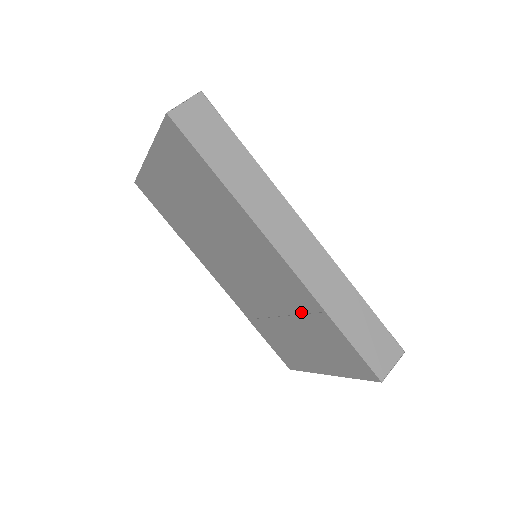
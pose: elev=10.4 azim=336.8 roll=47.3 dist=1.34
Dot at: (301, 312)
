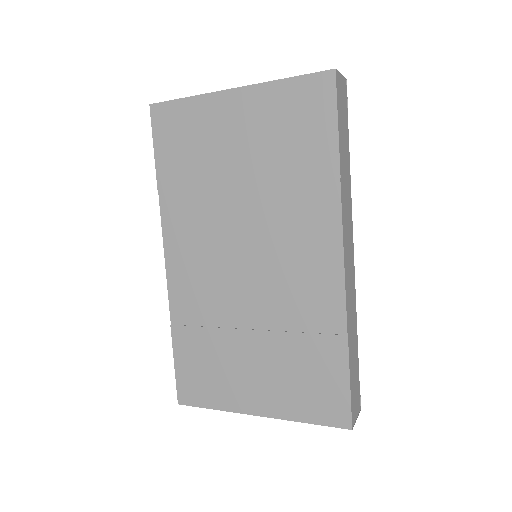
Dot at: (301, 329)
